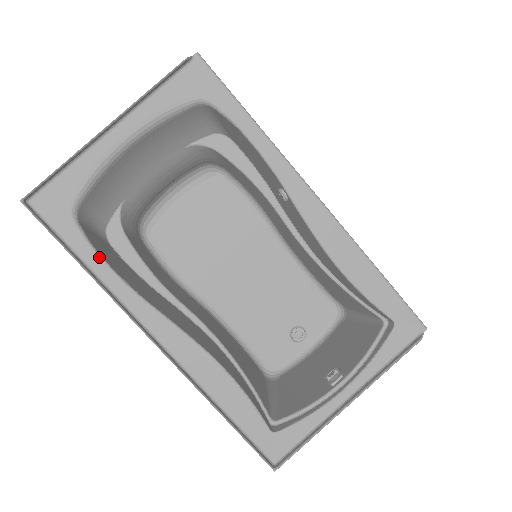
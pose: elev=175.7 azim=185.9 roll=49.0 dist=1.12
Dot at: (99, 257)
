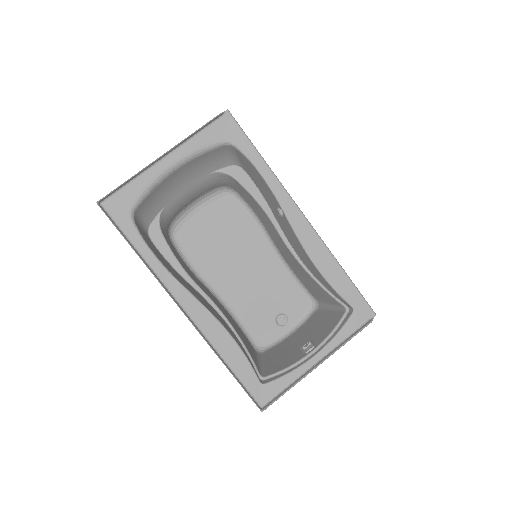
Dot at: (147, 247)
